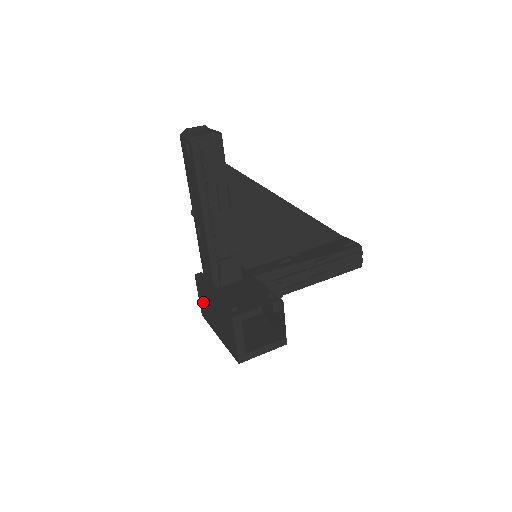
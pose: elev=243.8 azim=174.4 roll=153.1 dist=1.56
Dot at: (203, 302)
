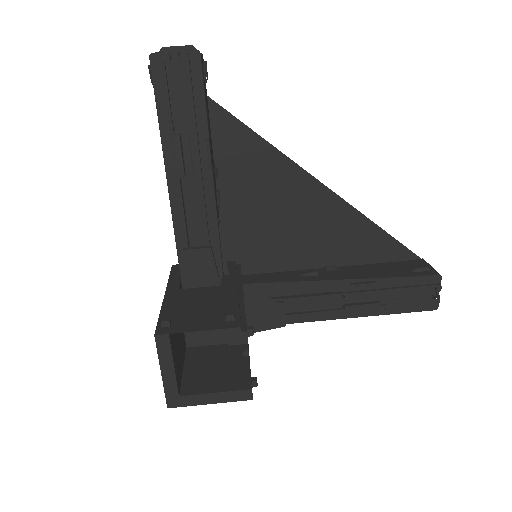
Dot at: occluded
